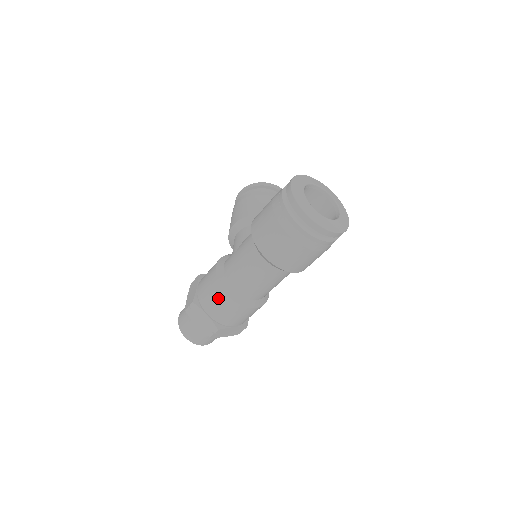
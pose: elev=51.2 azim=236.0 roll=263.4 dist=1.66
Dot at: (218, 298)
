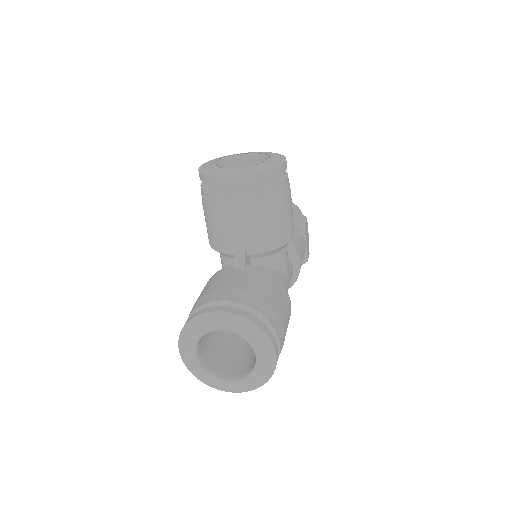
Dot at: occluded
